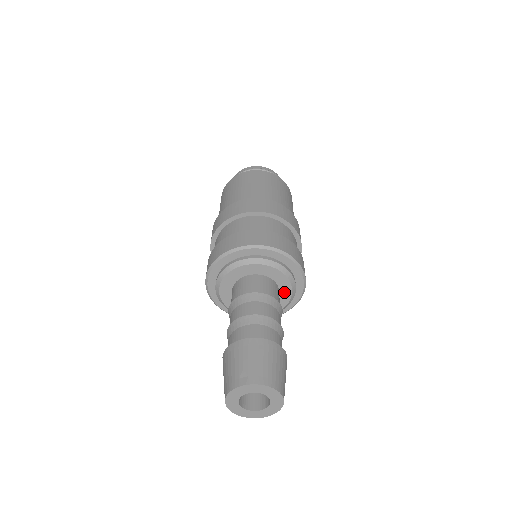
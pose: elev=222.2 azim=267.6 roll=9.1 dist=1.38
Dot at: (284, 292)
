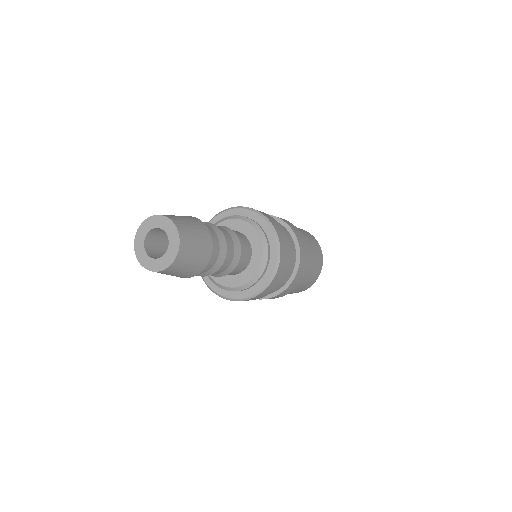
Dot at: (255, 243)
